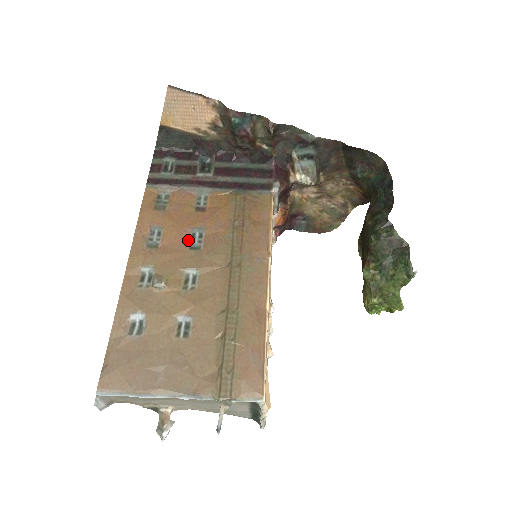
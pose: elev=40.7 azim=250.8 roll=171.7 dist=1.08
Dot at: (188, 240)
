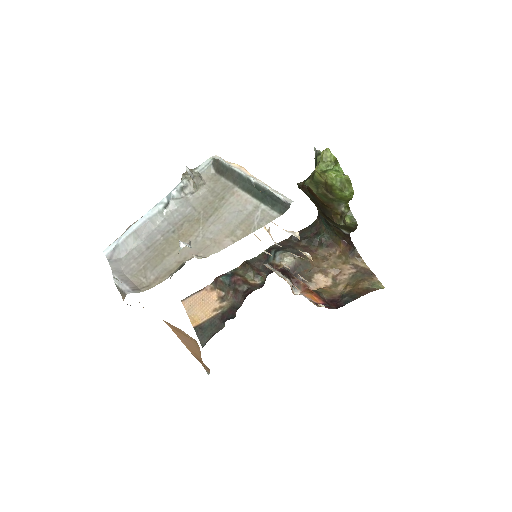
Dot at: occluded
